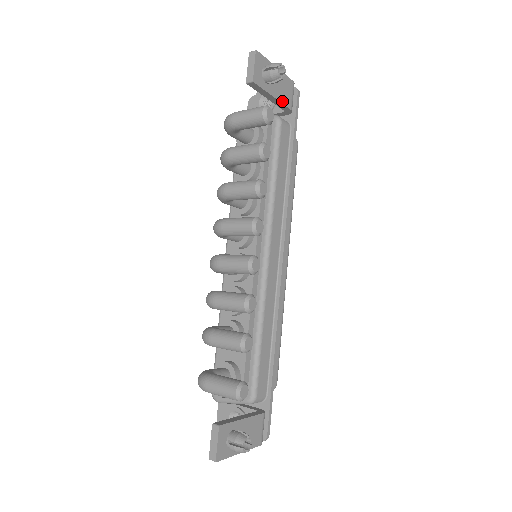
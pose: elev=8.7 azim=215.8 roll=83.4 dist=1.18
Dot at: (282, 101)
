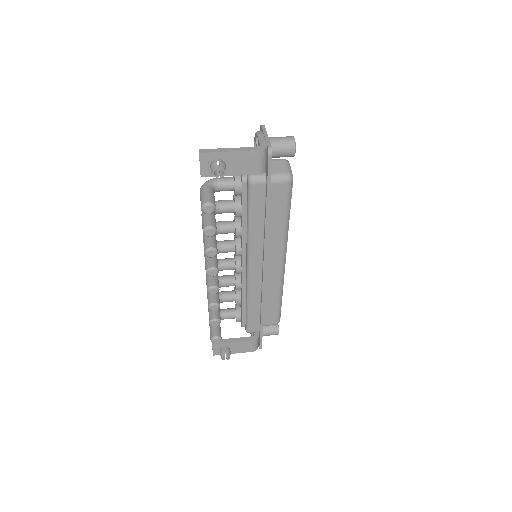
Dot at: (244, 173)
